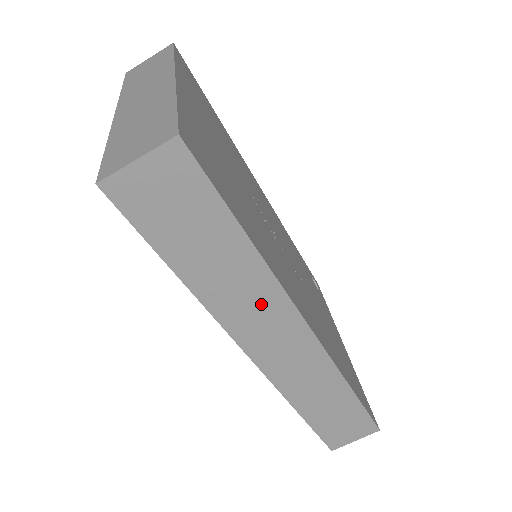
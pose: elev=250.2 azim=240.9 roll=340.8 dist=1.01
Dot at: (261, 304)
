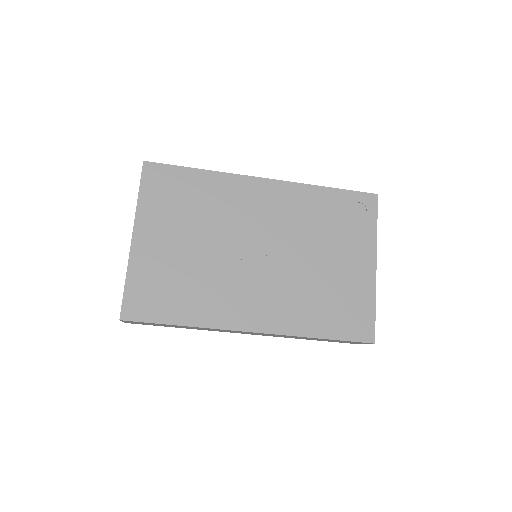
Dot at: (219, 330)
